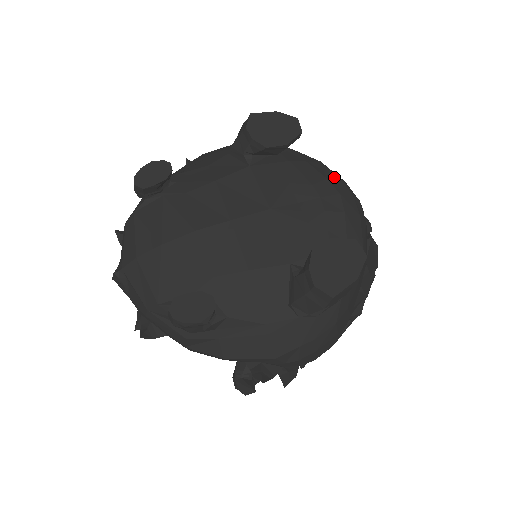
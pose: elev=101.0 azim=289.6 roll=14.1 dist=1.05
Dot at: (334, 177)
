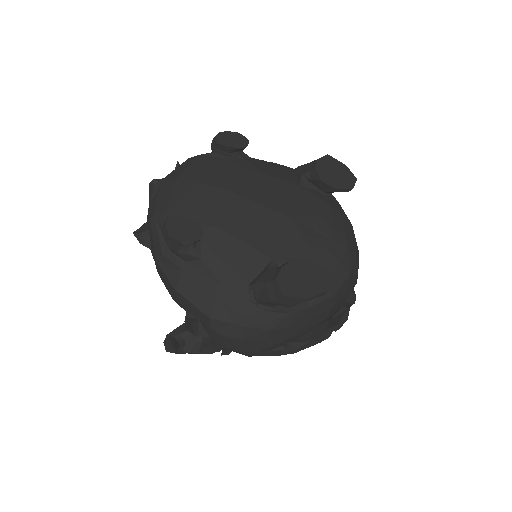
Dot at: (352, 238)
